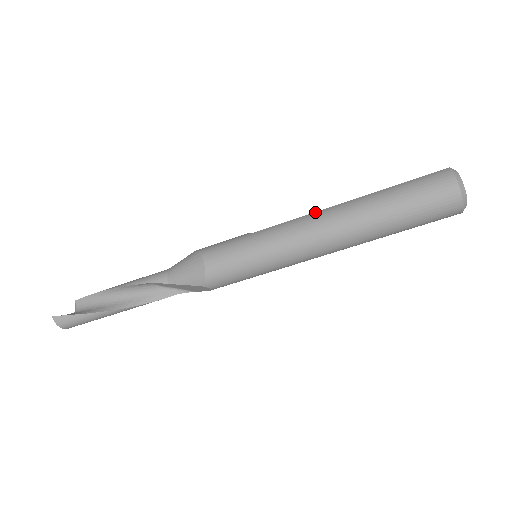
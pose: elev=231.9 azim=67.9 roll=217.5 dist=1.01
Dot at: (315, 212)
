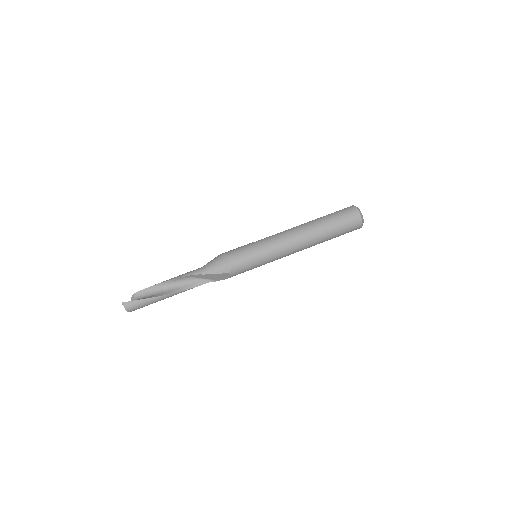
Dot at: (289, 229)
